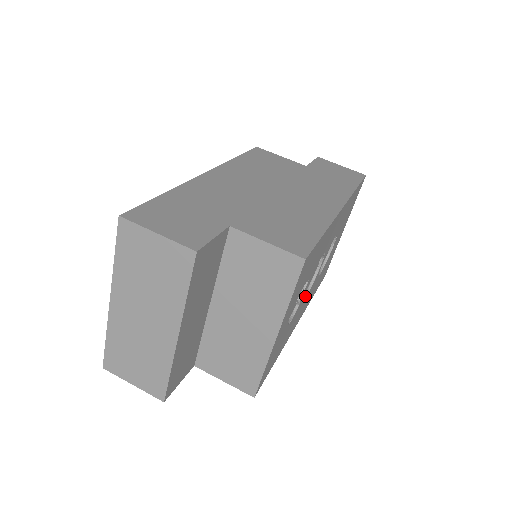
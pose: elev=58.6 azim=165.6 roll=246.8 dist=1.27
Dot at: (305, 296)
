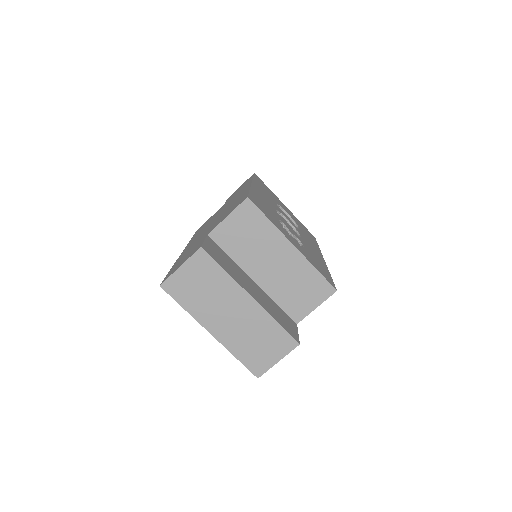
Dot at: occluded
